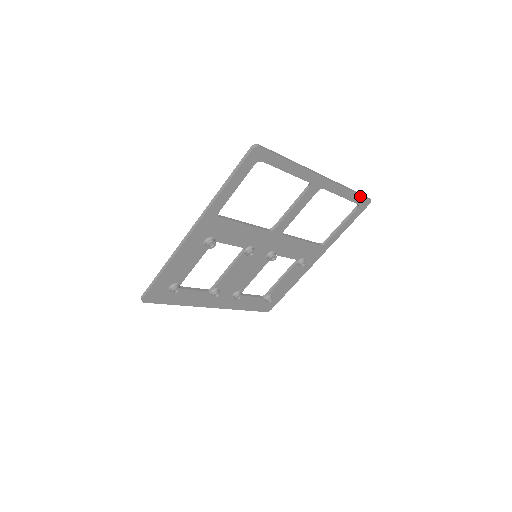
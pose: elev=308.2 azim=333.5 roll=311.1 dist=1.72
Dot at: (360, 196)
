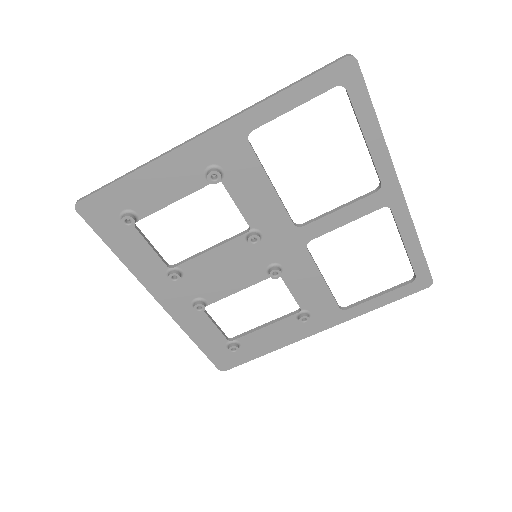
Dot at: (424, 263)
